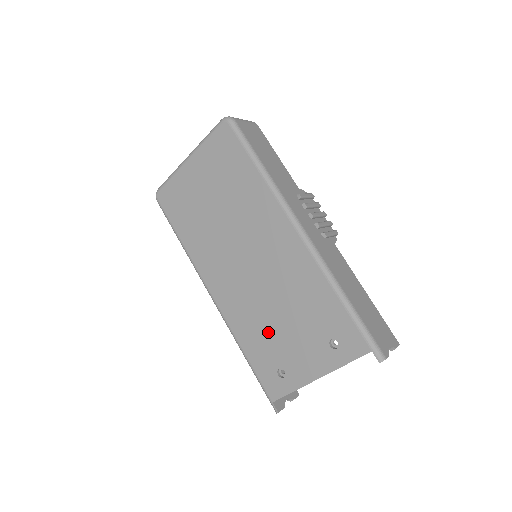
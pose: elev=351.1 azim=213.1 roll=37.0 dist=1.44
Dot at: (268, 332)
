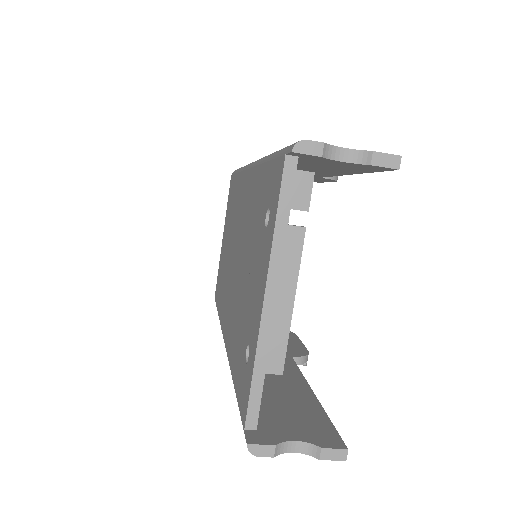
Dot at: (241, 310)
